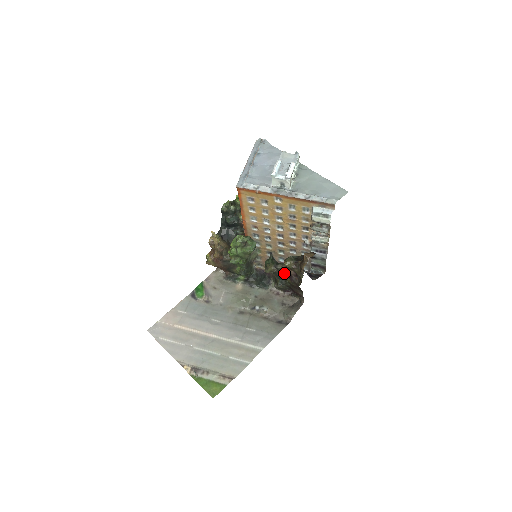
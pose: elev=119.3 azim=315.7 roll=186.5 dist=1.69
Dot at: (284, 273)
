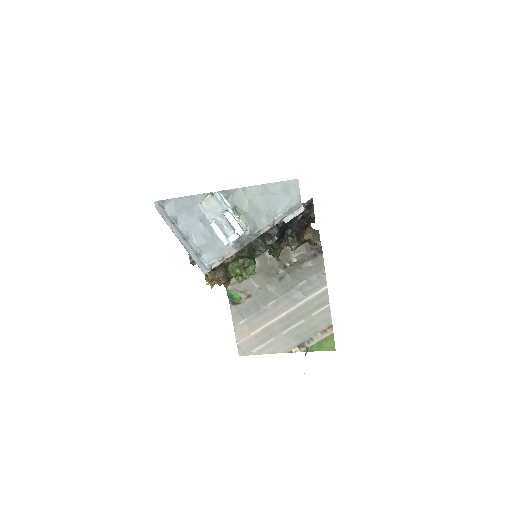
Dot at: occluded
